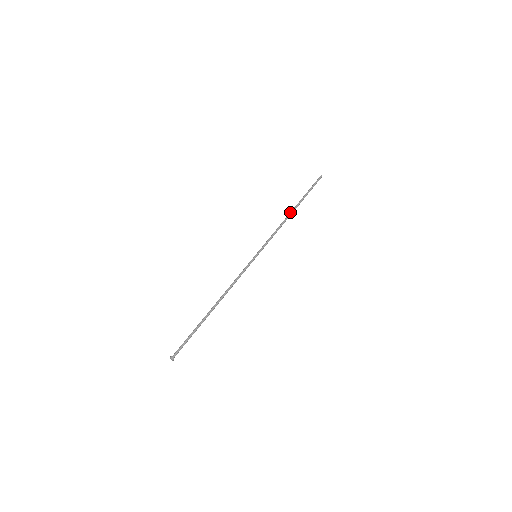
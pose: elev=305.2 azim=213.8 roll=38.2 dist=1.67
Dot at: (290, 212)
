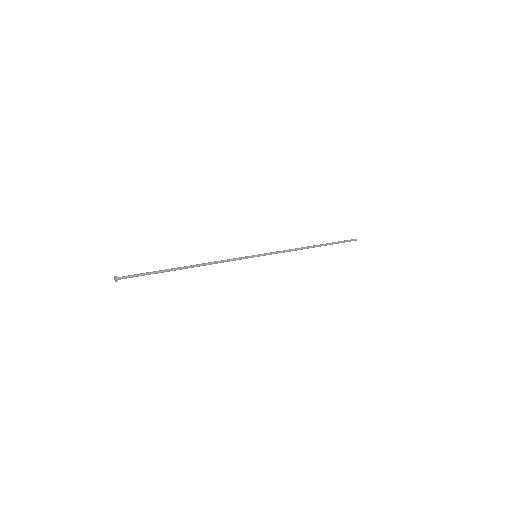
Dot at: (310, 246)
